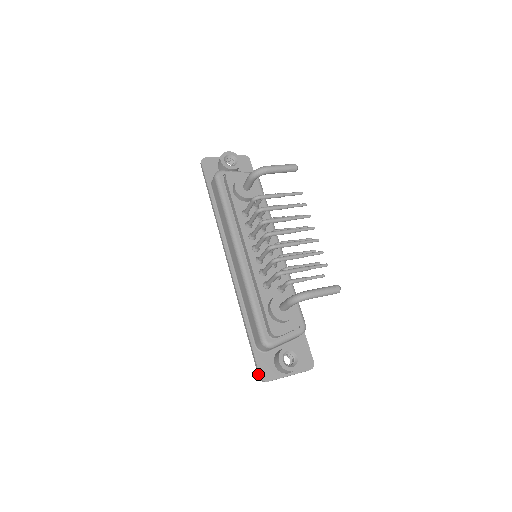
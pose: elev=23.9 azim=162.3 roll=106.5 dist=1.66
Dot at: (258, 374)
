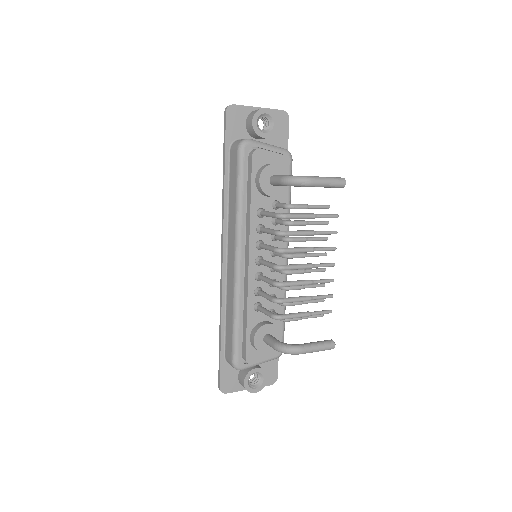
Dot at: (218, 384)
